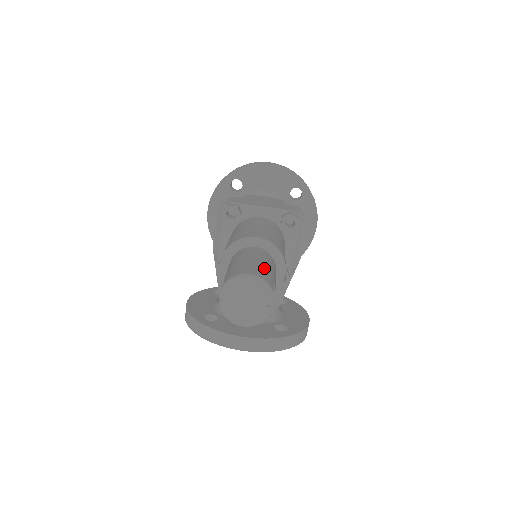
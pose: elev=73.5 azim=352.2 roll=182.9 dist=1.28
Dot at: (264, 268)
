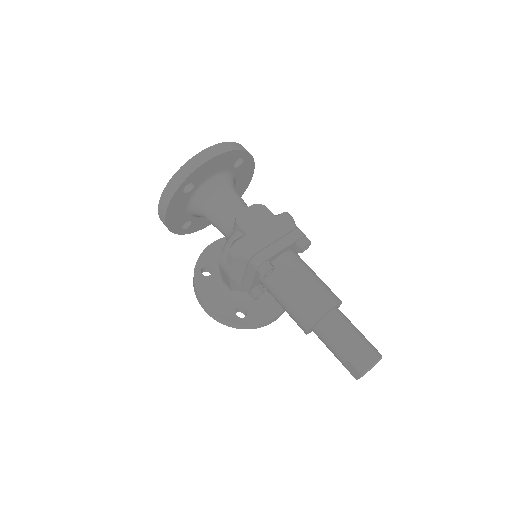
Dot at: (364, 341)
